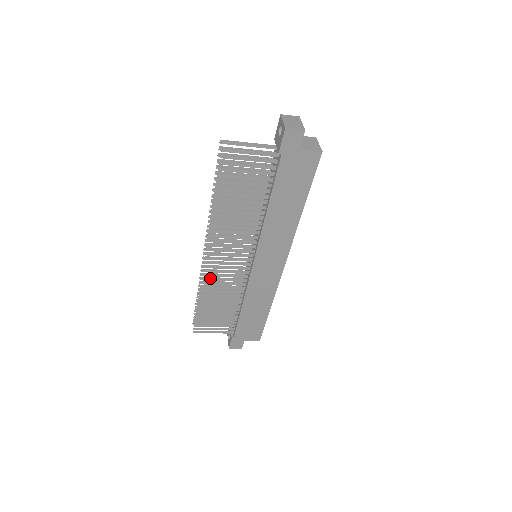
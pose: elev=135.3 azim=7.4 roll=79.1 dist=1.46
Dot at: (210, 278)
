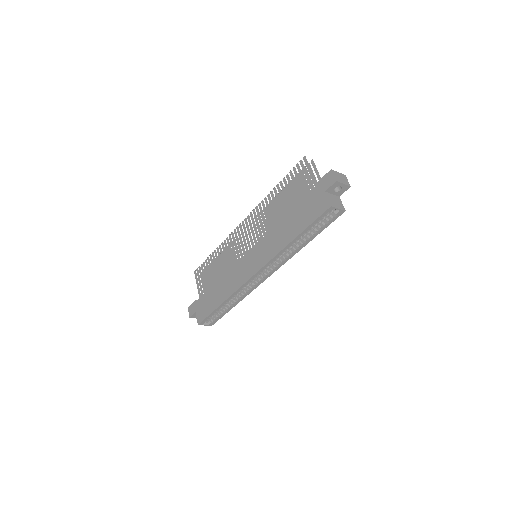
Dot at: occluded
